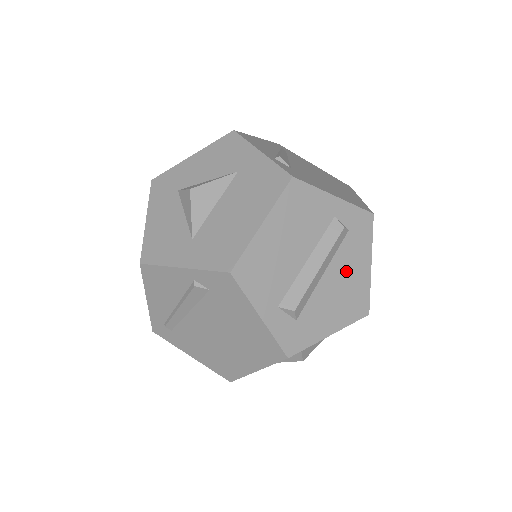
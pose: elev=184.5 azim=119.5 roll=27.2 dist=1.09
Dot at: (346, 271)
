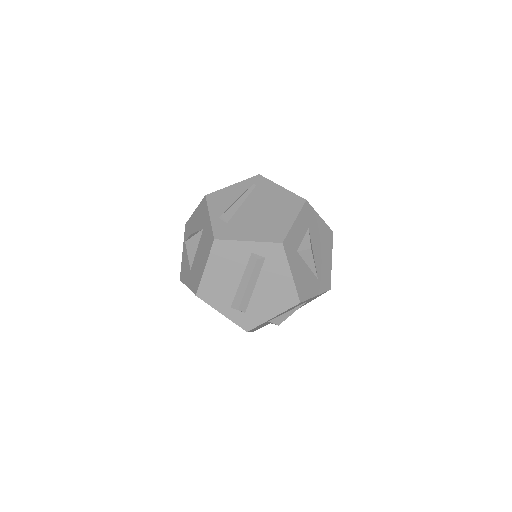
Dot at: (272, 281)
